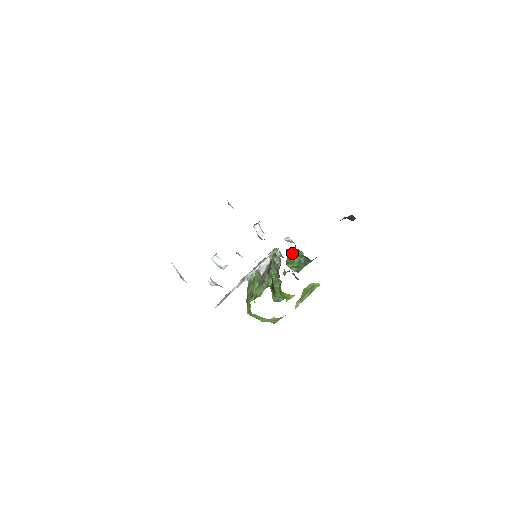
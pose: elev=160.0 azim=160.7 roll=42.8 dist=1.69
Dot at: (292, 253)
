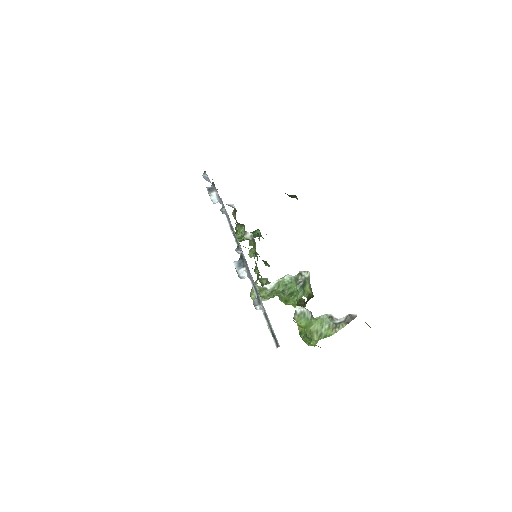
Dot at: (251, 232)
